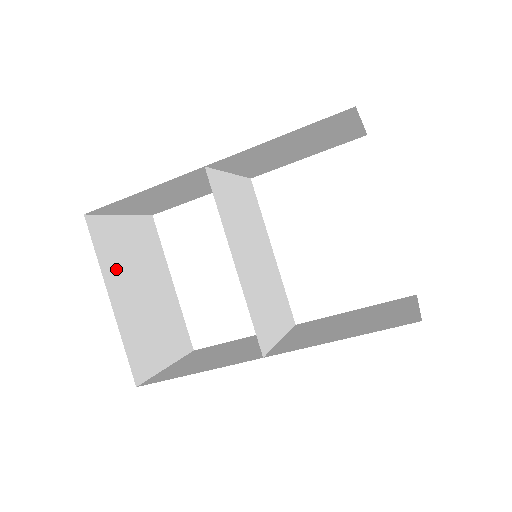
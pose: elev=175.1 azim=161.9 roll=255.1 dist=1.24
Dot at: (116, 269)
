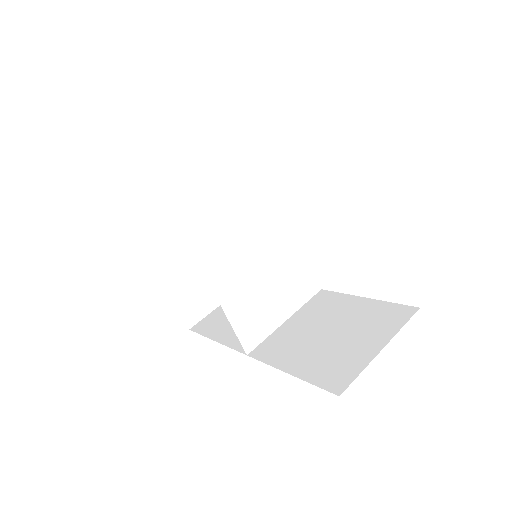
Dot at: (162, 245)
